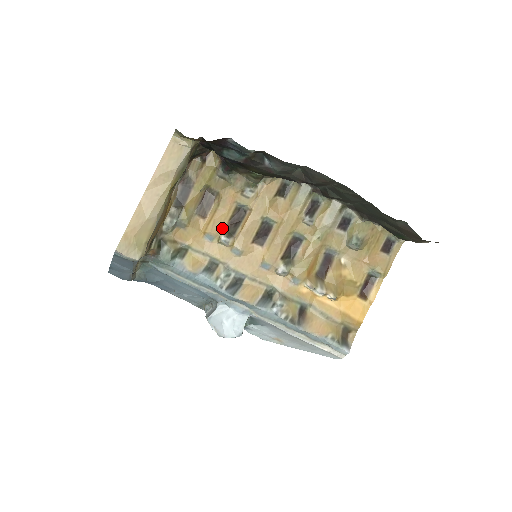
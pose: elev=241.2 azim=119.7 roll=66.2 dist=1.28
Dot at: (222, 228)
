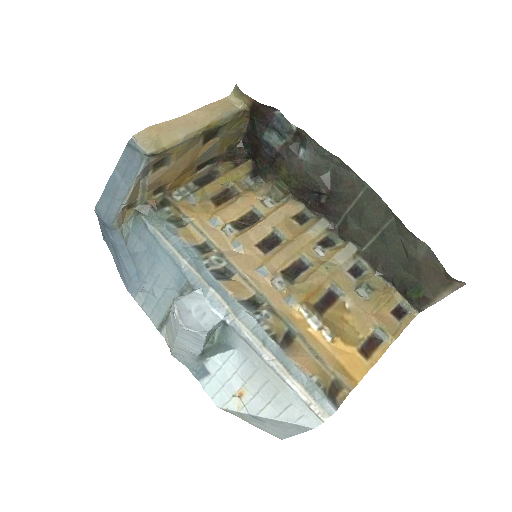
Dot at: (231, 220)
